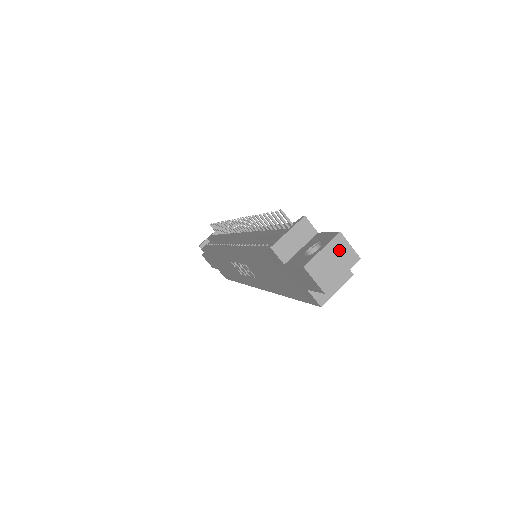
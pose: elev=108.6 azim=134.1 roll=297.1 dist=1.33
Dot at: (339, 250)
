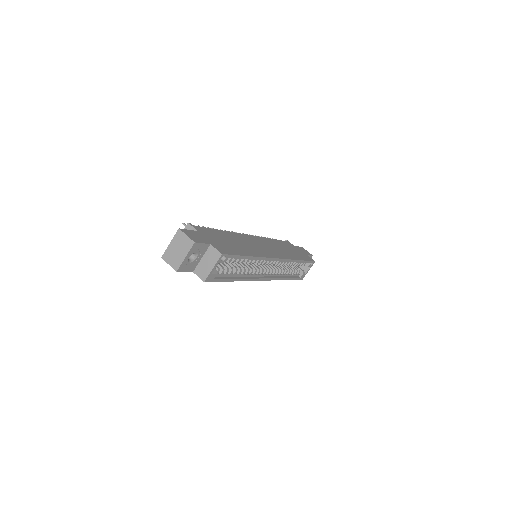
Dot at: (180, 241)
